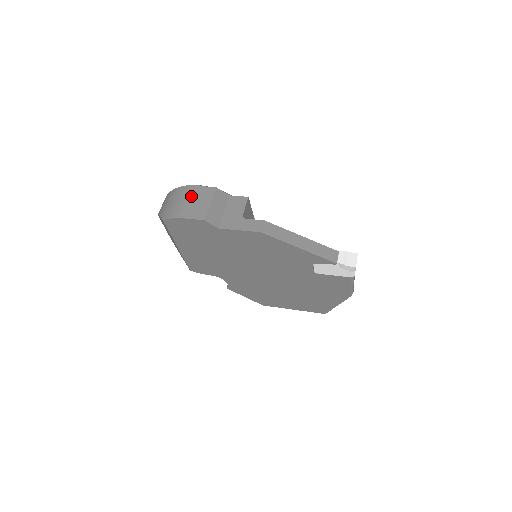
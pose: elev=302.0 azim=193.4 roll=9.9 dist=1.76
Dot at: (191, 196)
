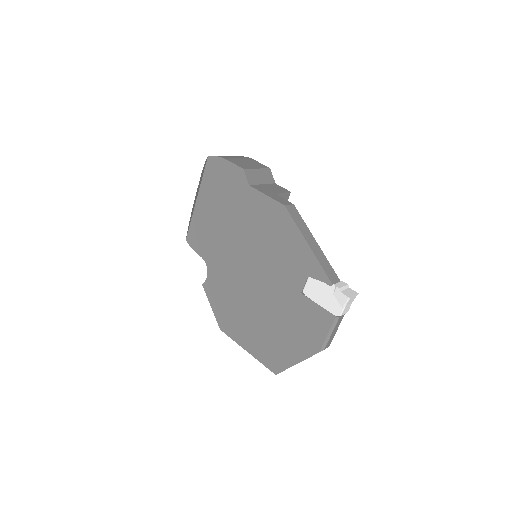
Dot at: (245, 159)
